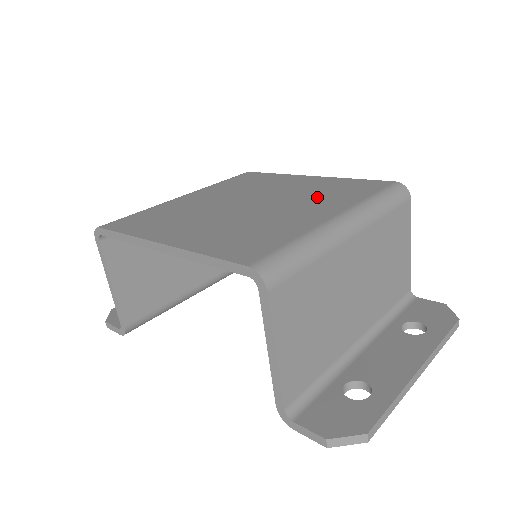
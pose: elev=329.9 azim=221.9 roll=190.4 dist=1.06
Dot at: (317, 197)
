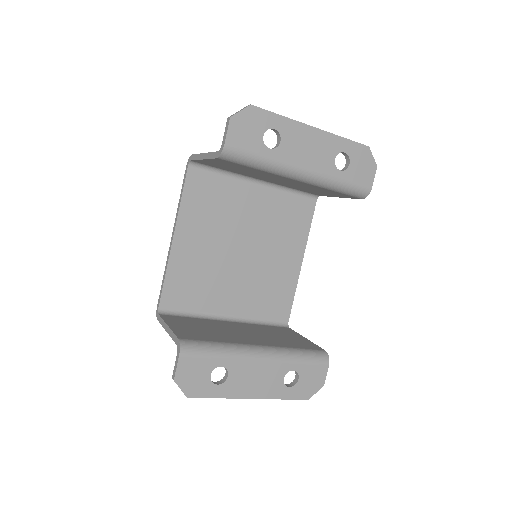
Dot at: occluded
